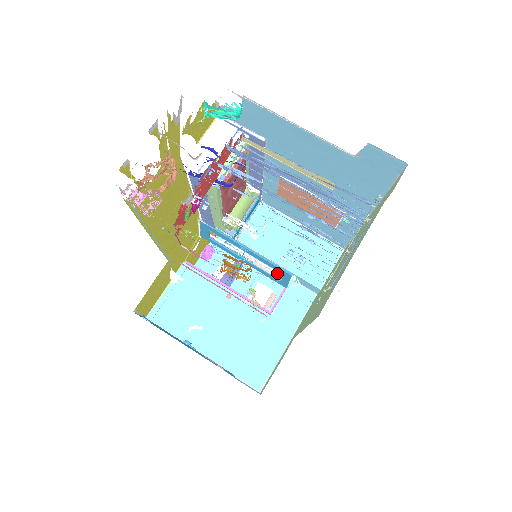
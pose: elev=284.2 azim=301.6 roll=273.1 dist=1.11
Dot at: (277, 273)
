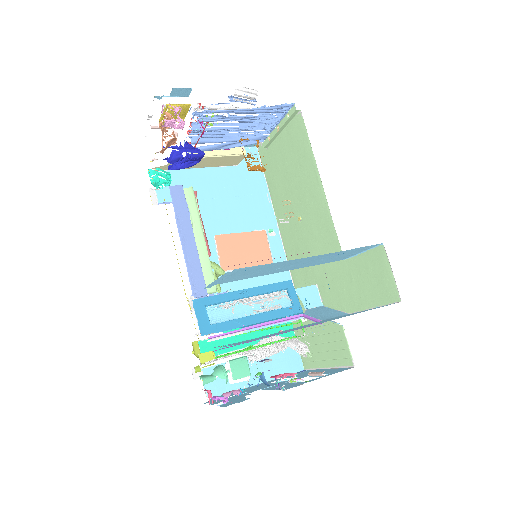
Dot at: occluded
